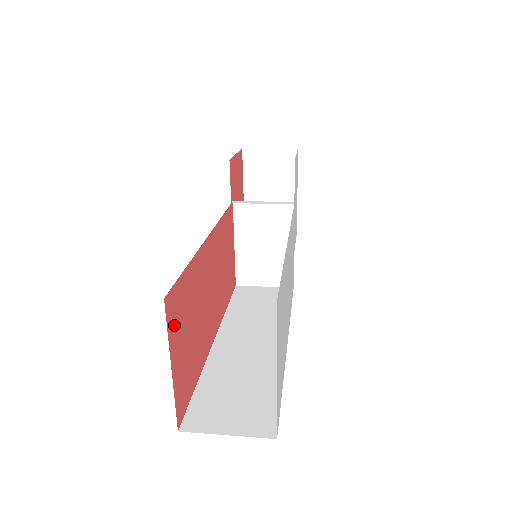
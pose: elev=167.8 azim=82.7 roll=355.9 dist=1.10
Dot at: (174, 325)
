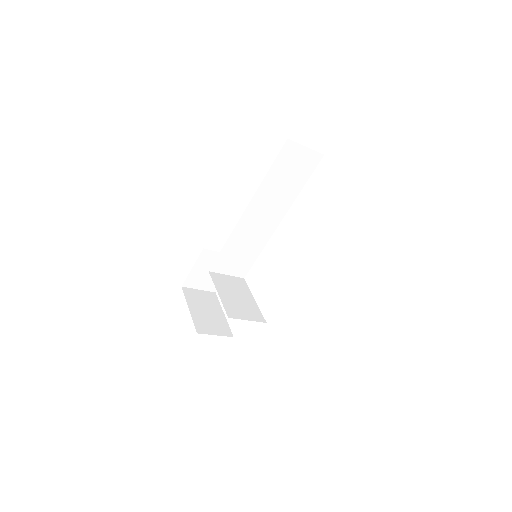
Dot at: occluded
